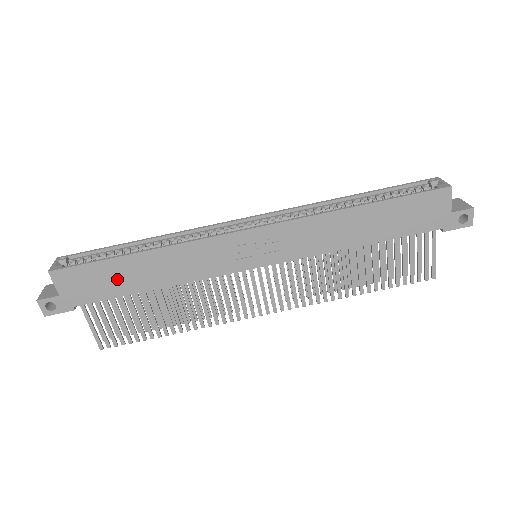
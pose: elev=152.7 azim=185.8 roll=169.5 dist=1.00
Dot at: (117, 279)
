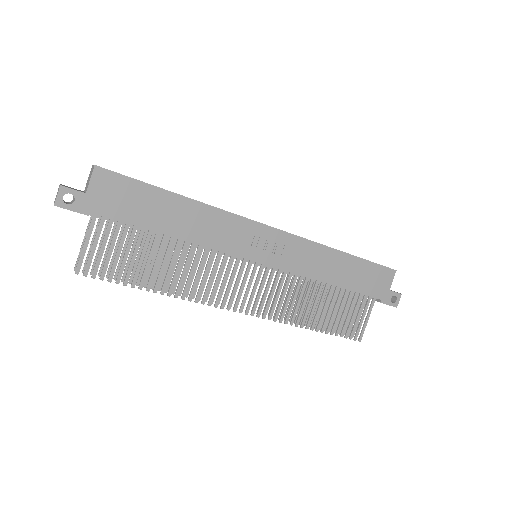
Dot at: (148, 208)
